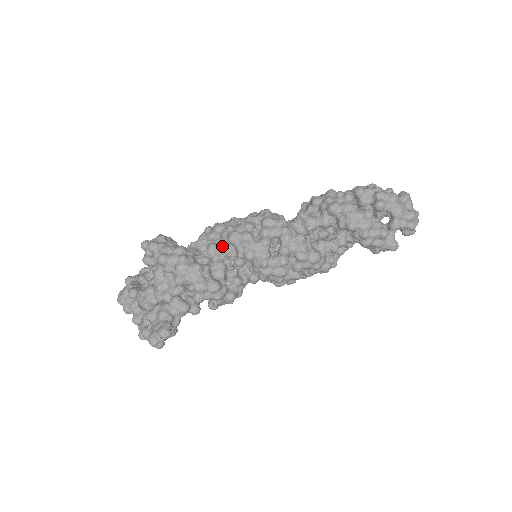
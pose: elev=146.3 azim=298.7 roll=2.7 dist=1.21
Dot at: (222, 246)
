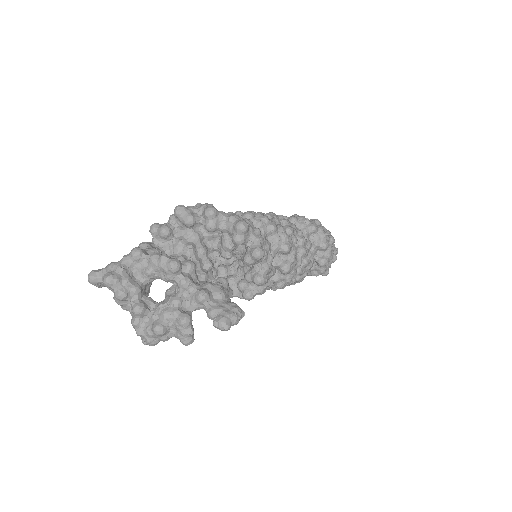
Dot at: (261, 233)
